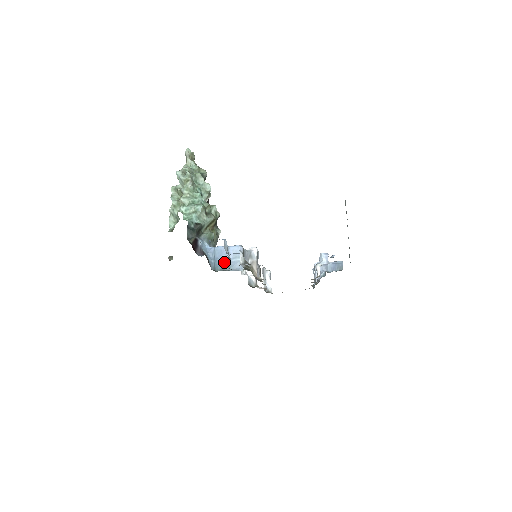
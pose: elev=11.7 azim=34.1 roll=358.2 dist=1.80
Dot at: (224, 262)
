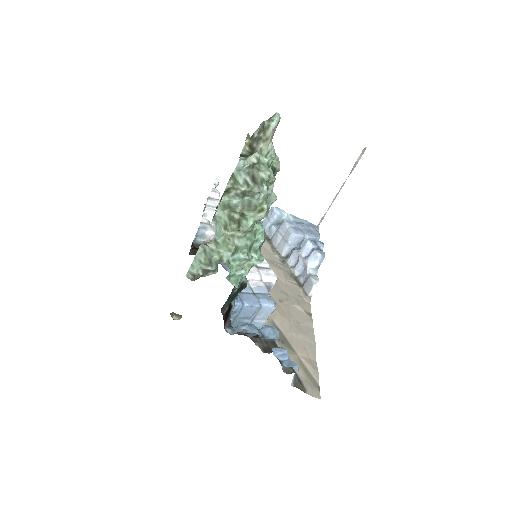
Dot at: occluded
